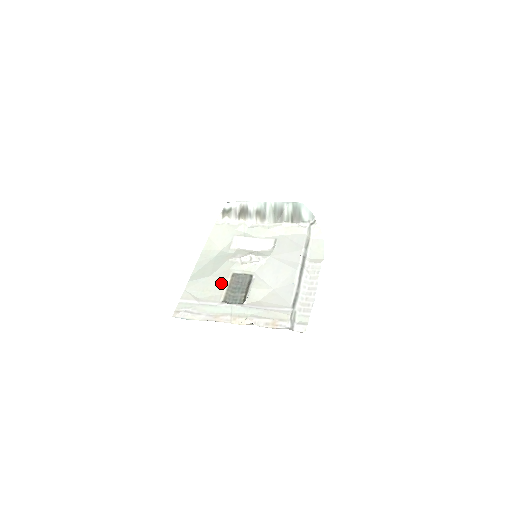
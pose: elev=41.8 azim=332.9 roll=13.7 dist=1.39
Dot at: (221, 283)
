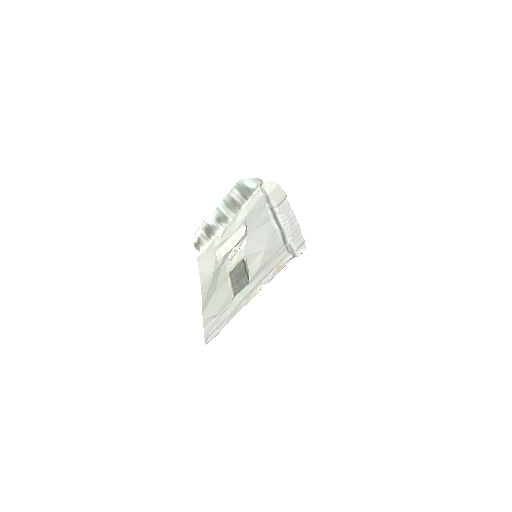
Dot at: (225, 288)
